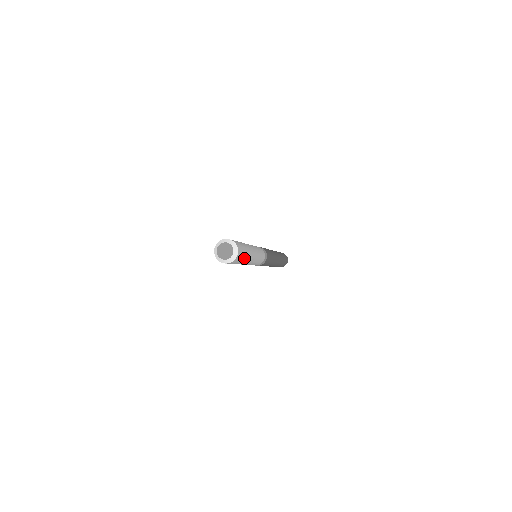
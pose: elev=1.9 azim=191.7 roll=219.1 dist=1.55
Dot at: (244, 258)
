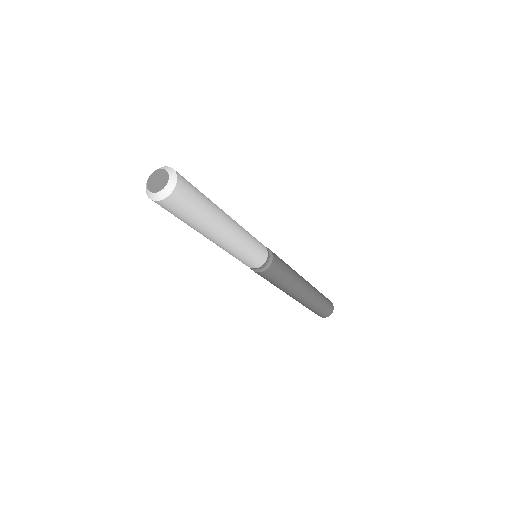
Dot at: (203, 211)
